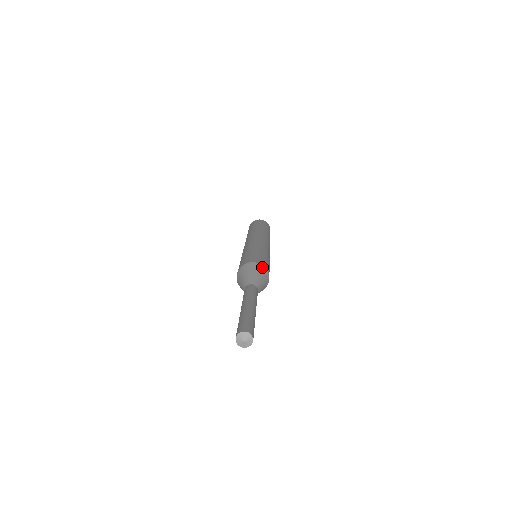
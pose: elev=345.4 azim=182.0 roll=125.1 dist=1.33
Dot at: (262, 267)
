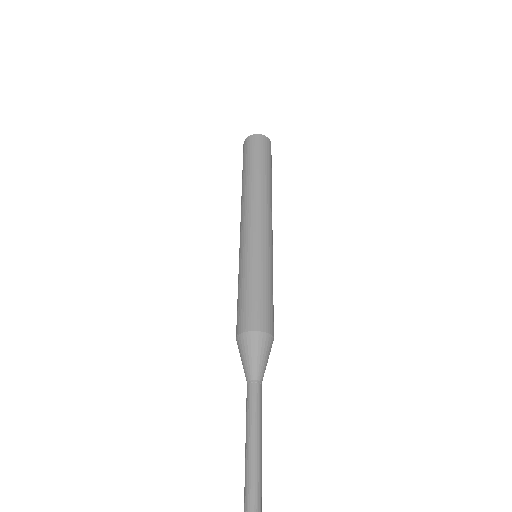
Dot at: (257, 336)
